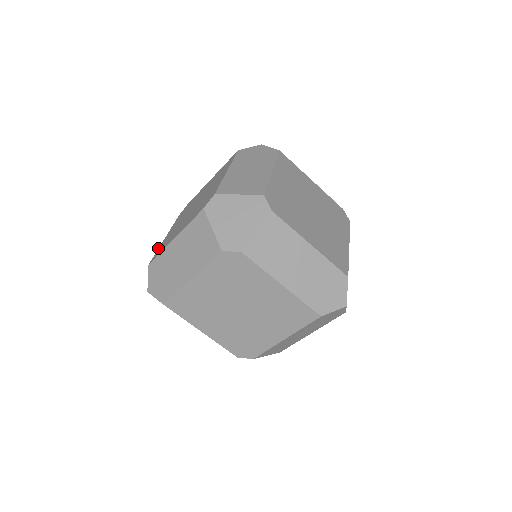
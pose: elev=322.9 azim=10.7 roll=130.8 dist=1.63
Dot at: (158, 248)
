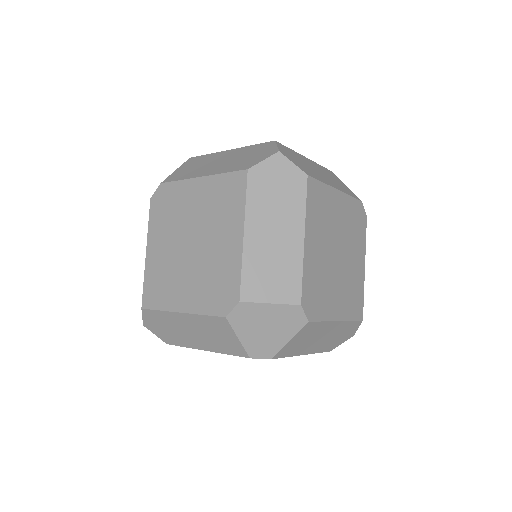
Dot at: occluded
